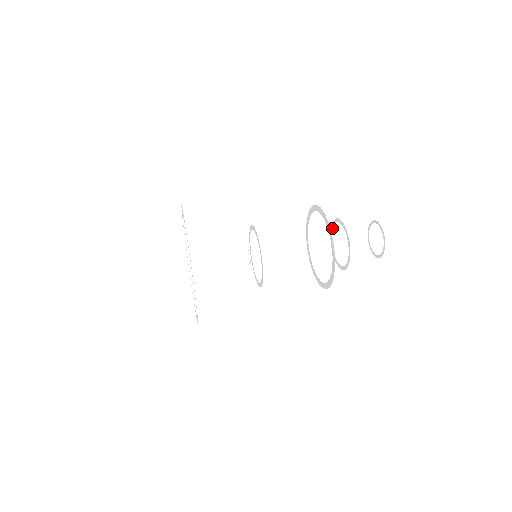
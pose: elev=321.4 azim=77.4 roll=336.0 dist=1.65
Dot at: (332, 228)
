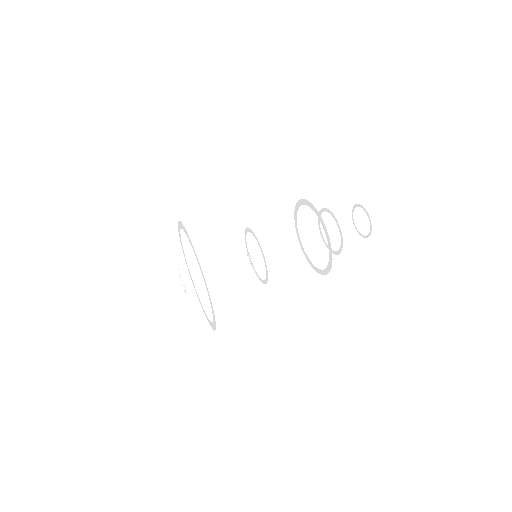
Dot at: (320, 215)
